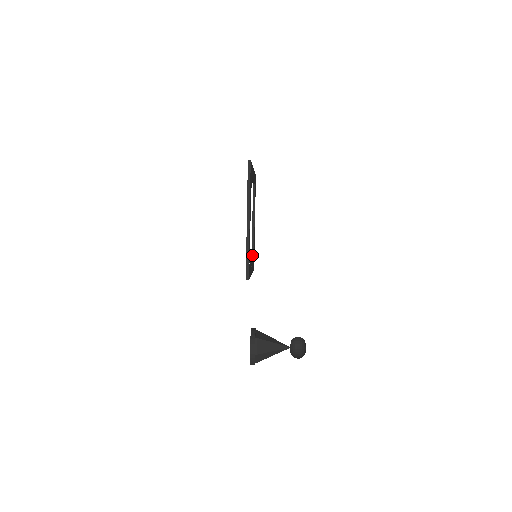
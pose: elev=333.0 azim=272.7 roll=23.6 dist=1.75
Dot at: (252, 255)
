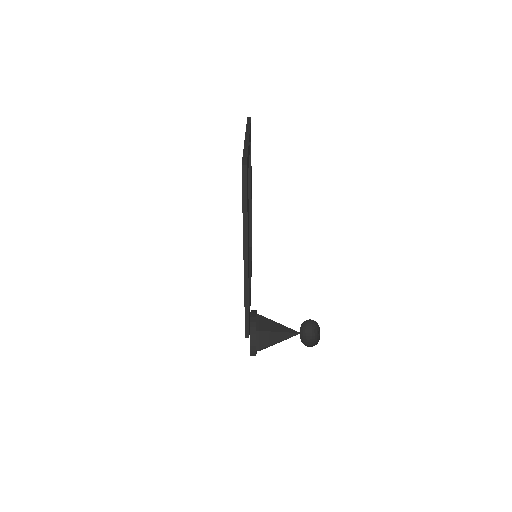
Dot at: (249, 240)
